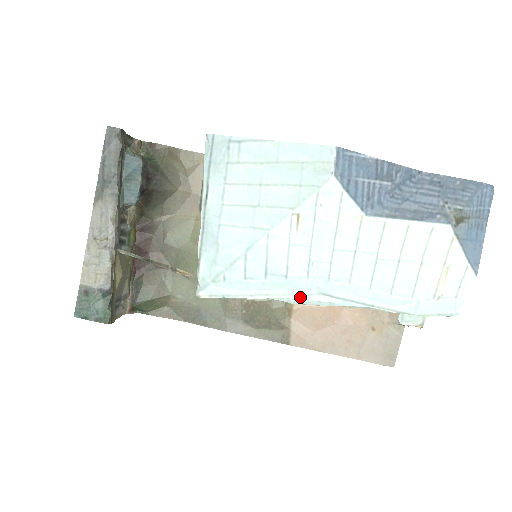
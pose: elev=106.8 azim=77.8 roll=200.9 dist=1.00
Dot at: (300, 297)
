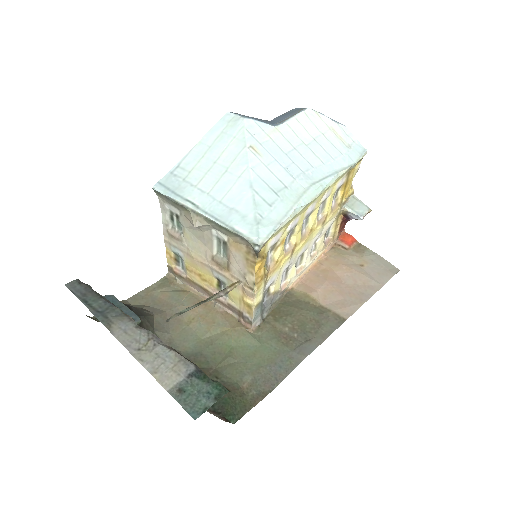
Dot at: (306, 194)
